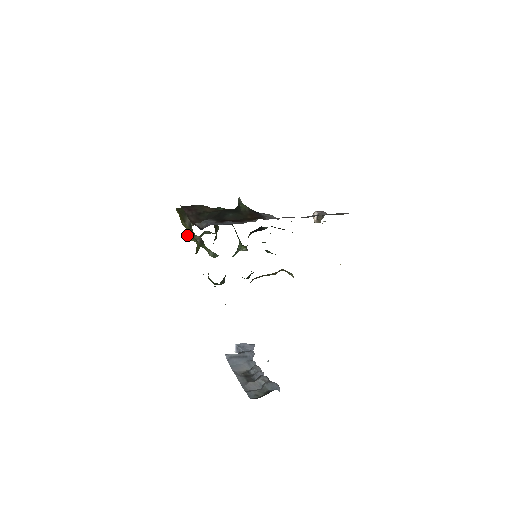
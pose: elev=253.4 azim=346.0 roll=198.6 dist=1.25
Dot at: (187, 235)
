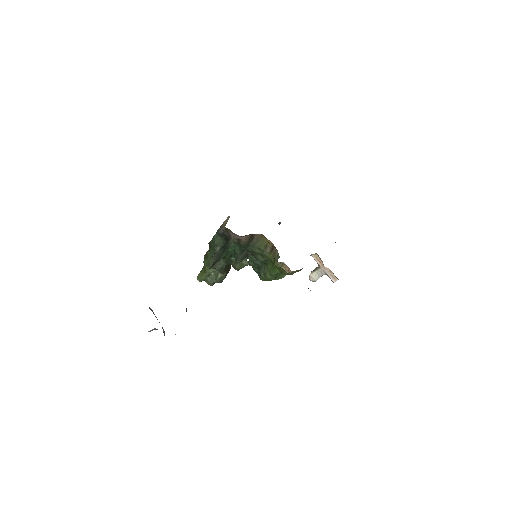
Dot at: occluded
